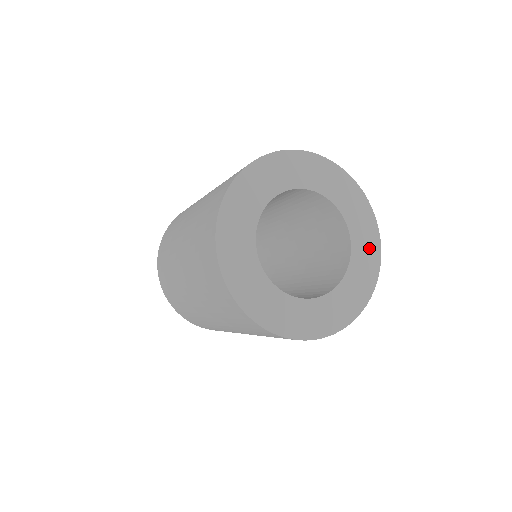
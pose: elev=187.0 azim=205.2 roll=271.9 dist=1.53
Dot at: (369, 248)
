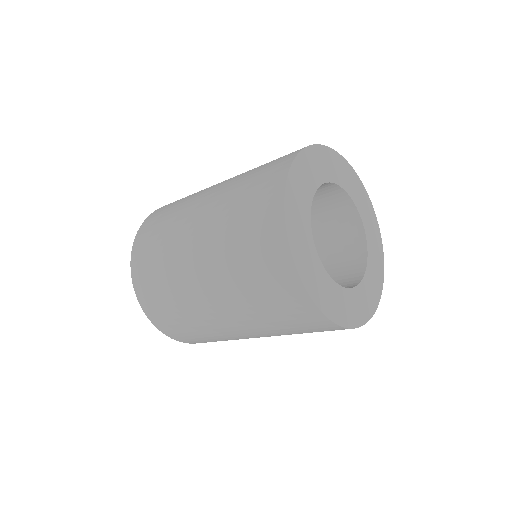
Dot at: (377, 269)
